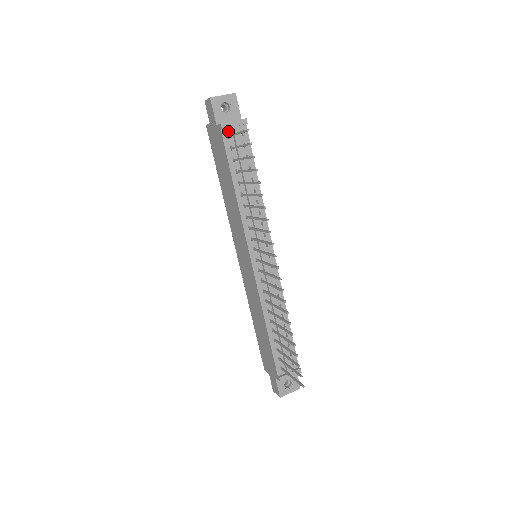
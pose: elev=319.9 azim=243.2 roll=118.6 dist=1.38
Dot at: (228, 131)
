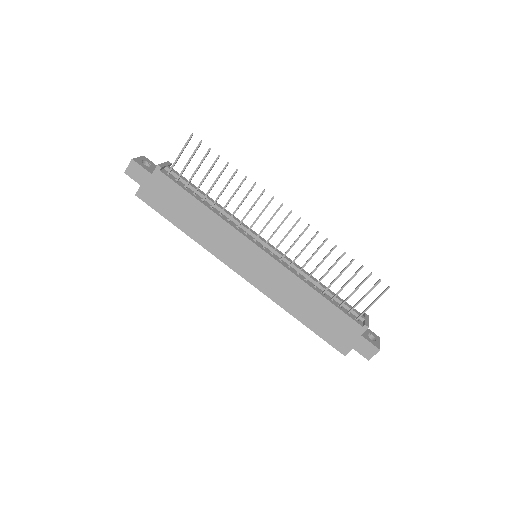
Dot at: (165, 171)
